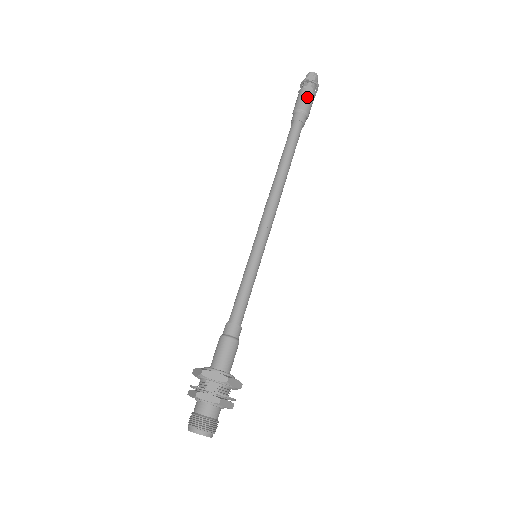
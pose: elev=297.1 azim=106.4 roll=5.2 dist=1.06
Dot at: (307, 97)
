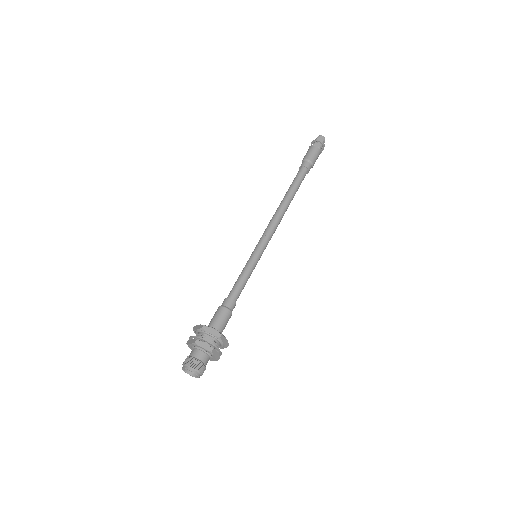
Dot at: (315, 152)
